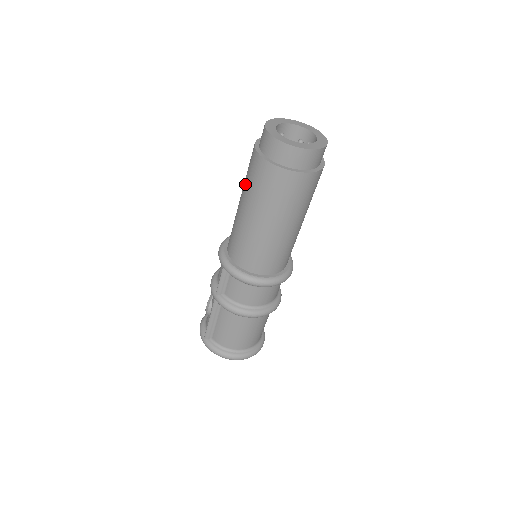
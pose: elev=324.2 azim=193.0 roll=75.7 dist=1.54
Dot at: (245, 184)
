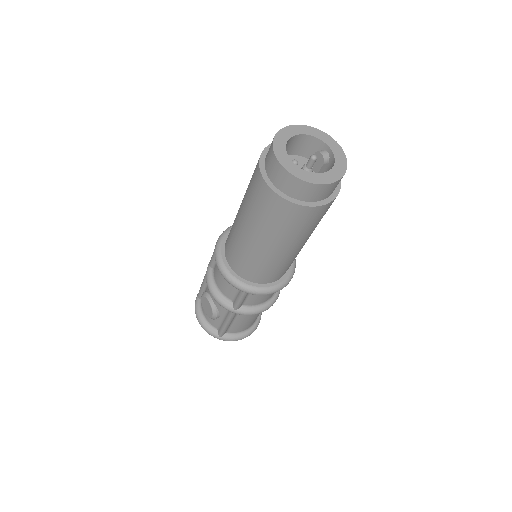
Dot at: (263, 225)
